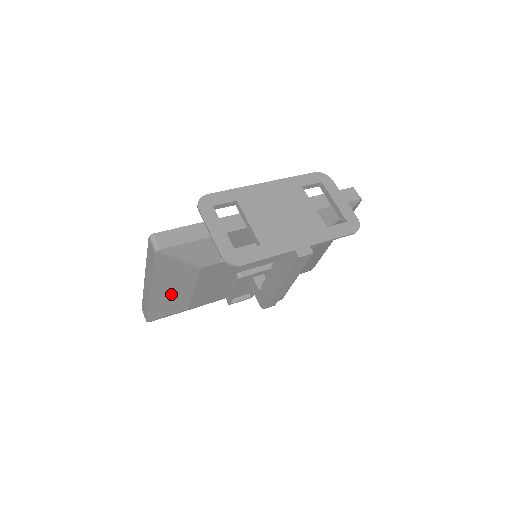
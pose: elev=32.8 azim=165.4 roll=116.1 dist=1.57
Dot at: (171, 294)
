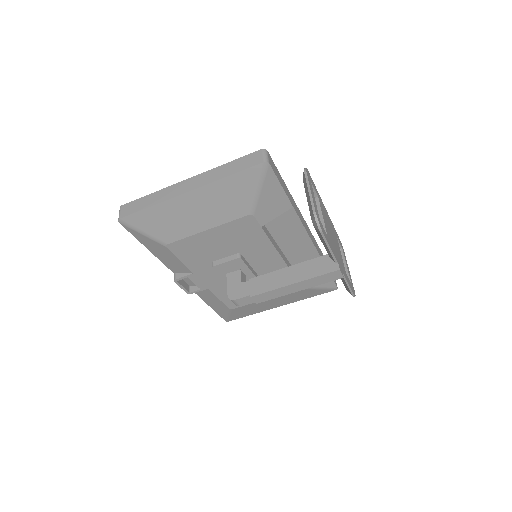
Dot at: (191, 213)
